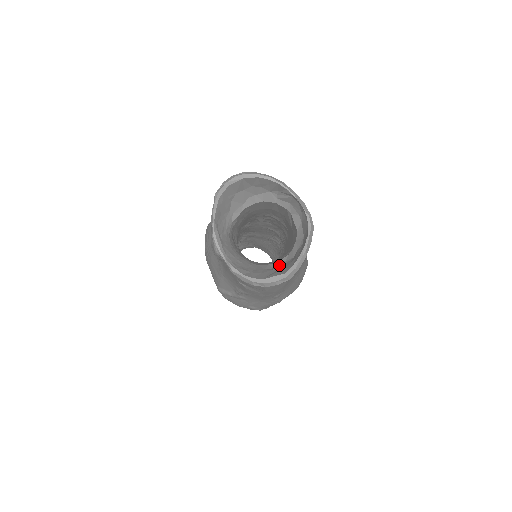
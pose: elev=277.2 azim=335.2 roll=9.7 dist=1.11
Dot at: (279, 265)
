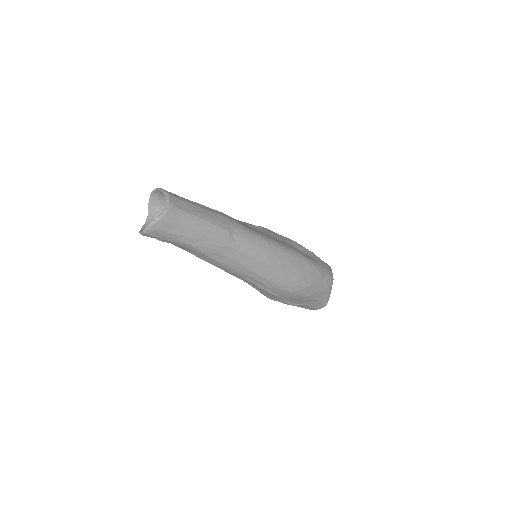
Dot at: occluded
